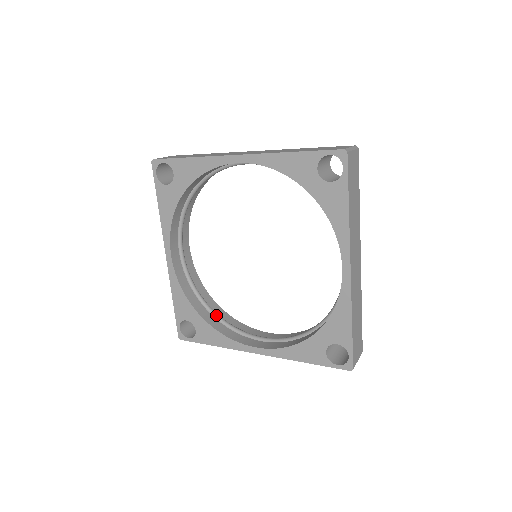
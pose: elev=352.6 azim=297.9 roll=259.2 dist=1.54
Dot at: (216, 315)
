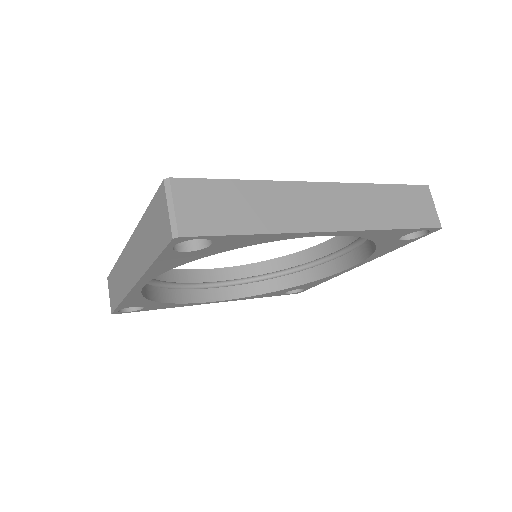
Dot at: (166, 286)
